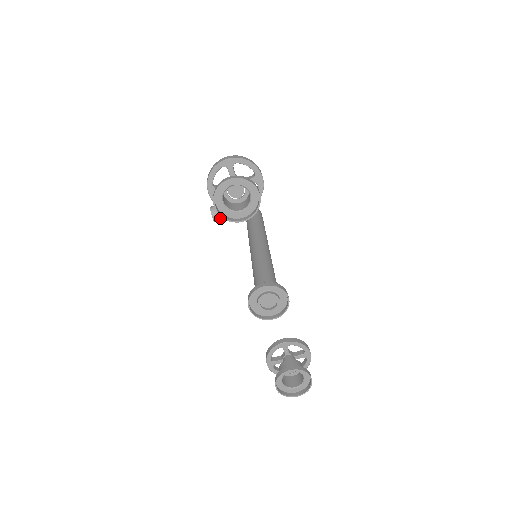
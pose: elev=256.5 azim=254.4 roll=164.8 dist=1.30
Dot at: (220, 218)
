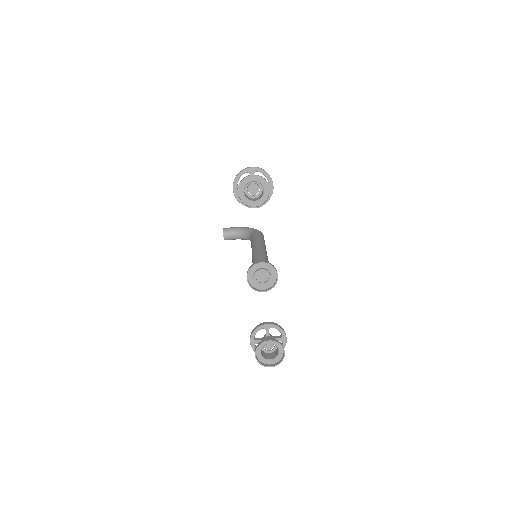
Dot at: (229, 238)
